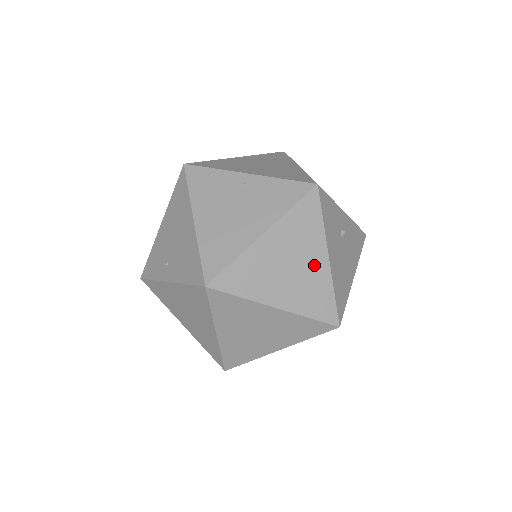
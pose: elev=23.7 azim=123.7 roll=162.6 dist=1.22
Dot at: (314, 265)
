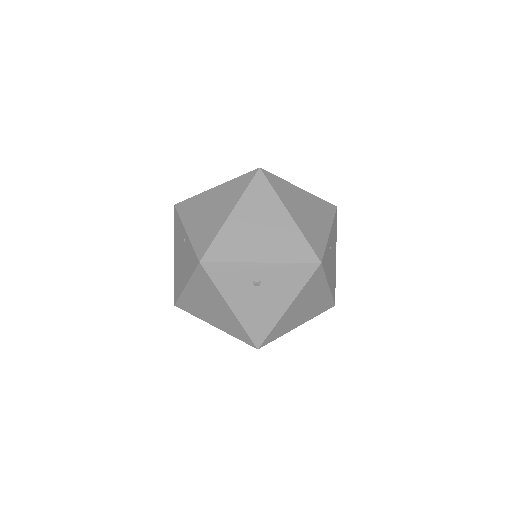
Dot at: (223, 310)
